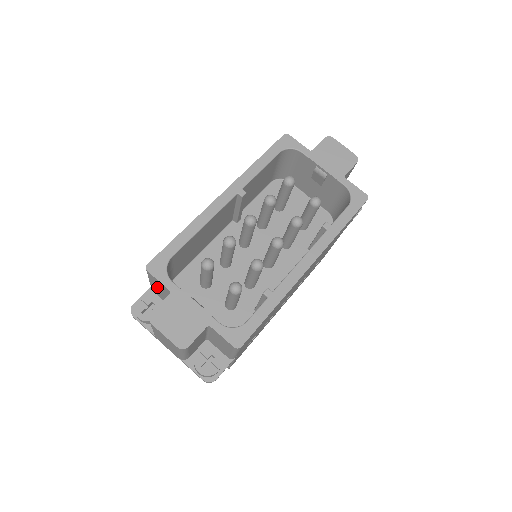
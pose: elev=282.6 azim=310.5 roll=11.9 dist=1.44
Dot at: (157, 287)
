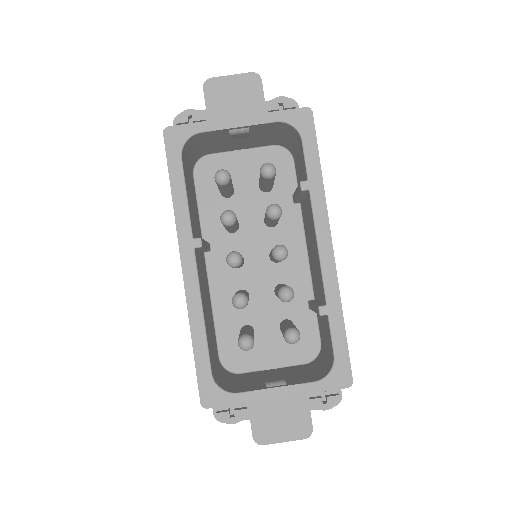
Dot at: occluded
